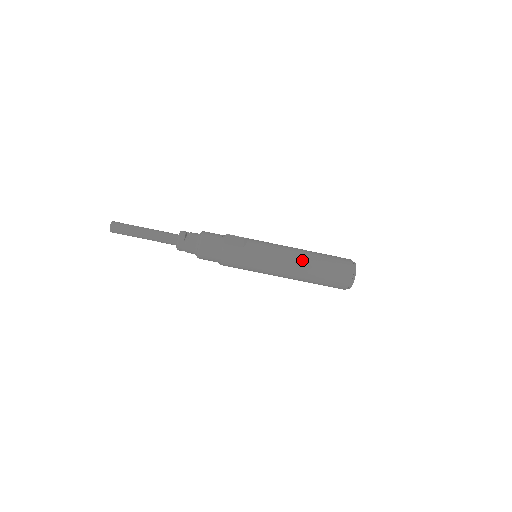
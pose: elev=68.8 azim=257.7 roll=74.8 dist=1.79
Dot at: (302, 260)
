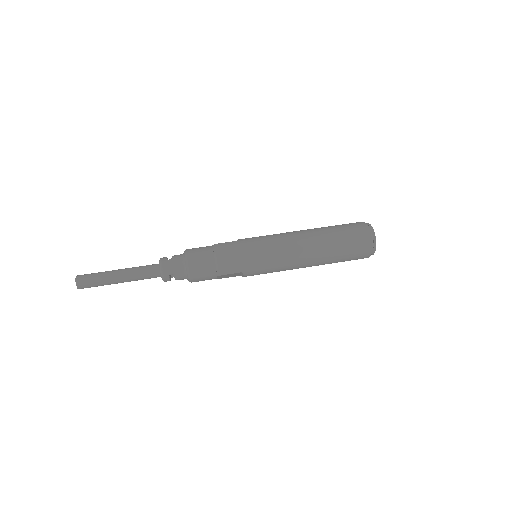
Dot at: (306, 231)
